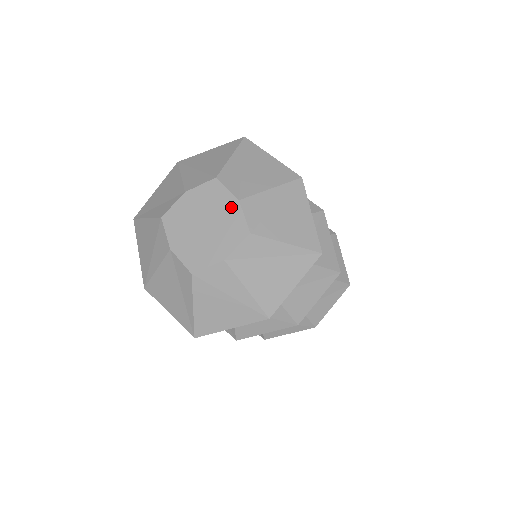
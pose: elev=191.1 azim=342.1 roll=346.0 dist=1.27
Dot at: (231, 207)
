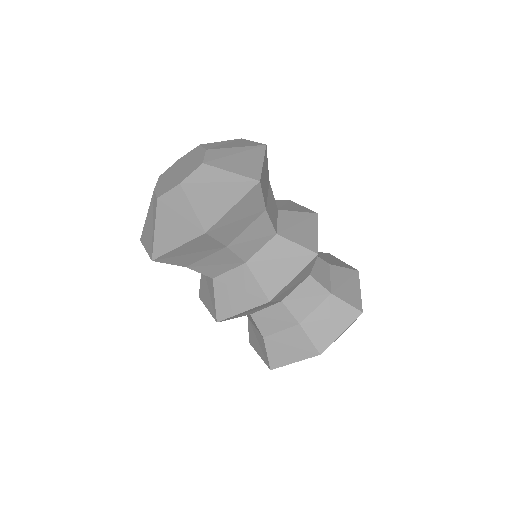
Dot at: (200, 155)
